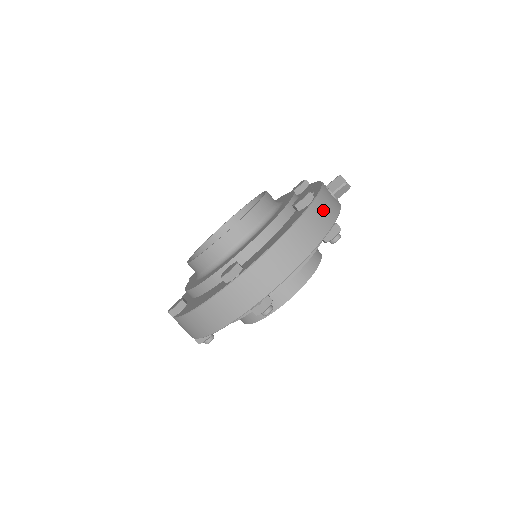
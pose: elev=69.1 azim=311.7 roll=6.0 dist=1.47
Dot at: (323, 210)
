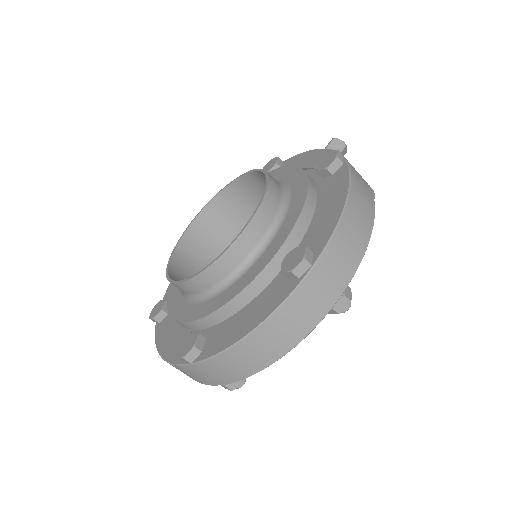
Dot at: (355, 170)
